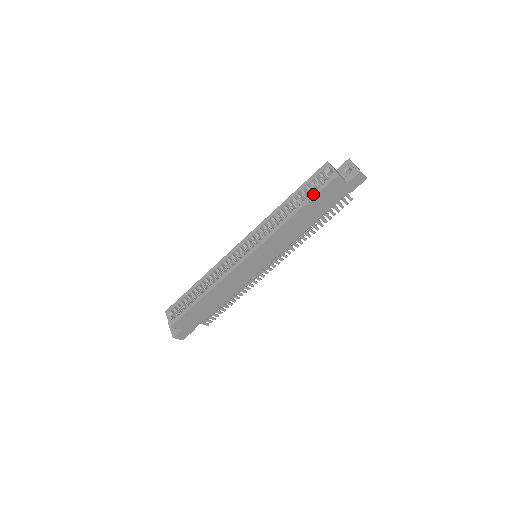
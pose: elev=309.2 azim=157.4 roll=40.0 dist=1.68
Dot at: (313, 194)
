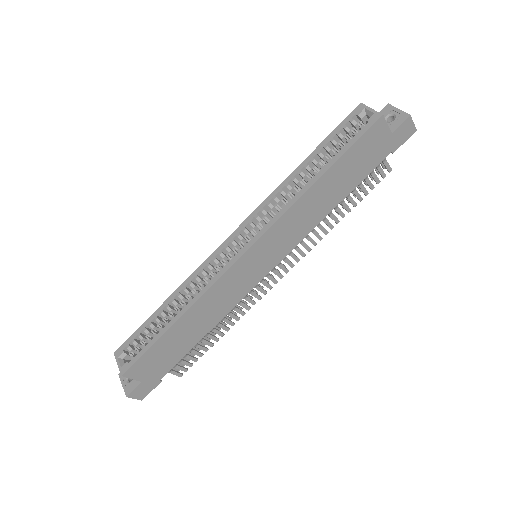
Dot at: (345, 147)
